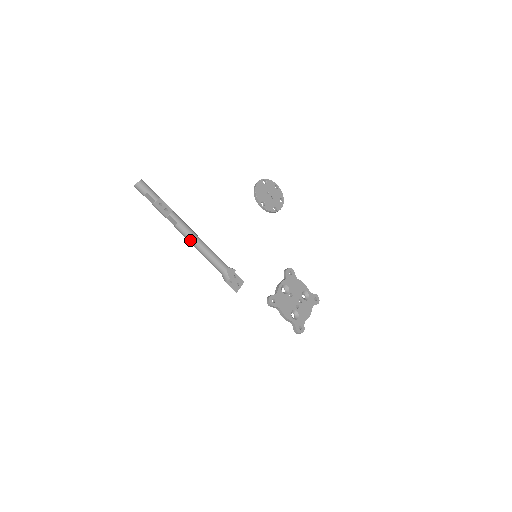
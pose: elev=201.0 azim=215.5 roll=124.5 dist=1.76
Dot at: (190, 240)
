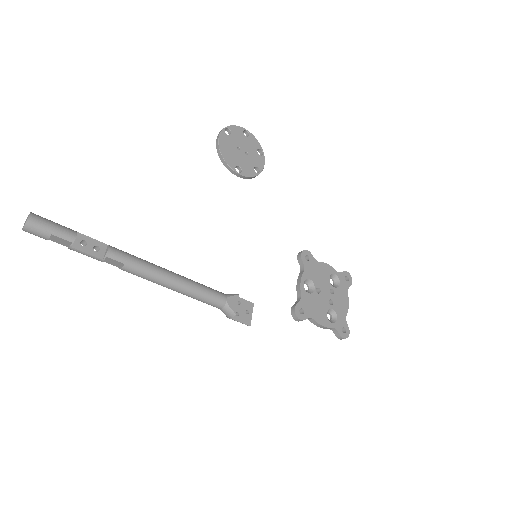
Dot at: (155, 281)
